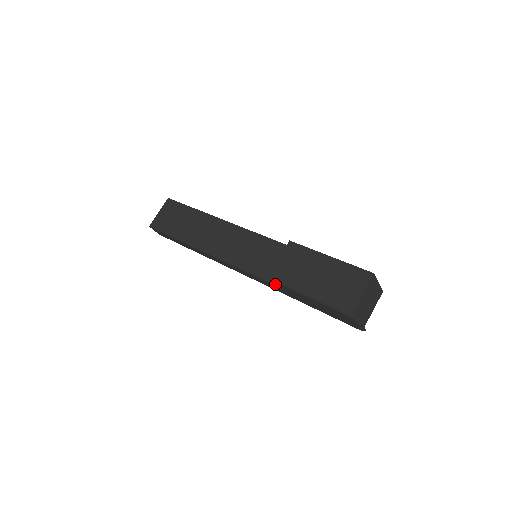
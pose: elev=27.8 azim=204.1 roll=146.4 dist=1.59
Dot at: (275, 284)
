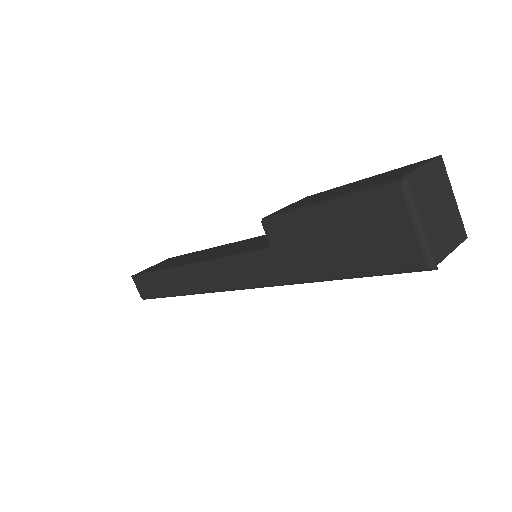
Dot at: (272, 236)
